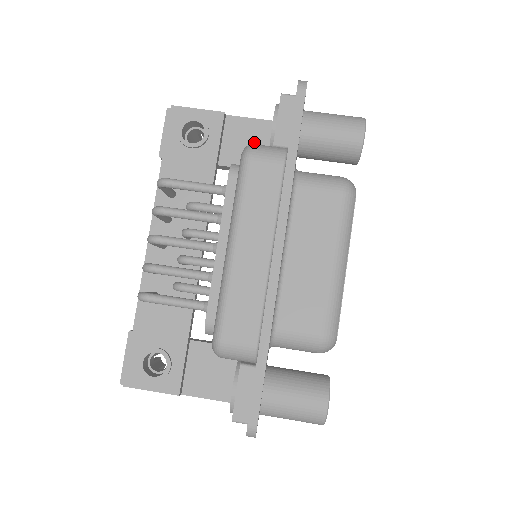
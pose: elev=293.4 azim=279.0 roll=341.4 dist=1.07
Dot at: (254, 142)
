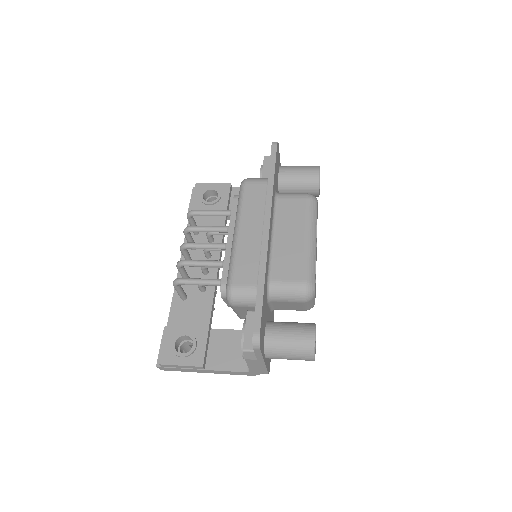
Dot at: occluded
